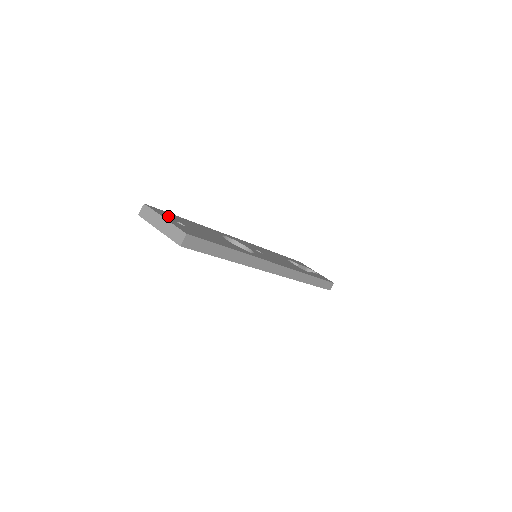
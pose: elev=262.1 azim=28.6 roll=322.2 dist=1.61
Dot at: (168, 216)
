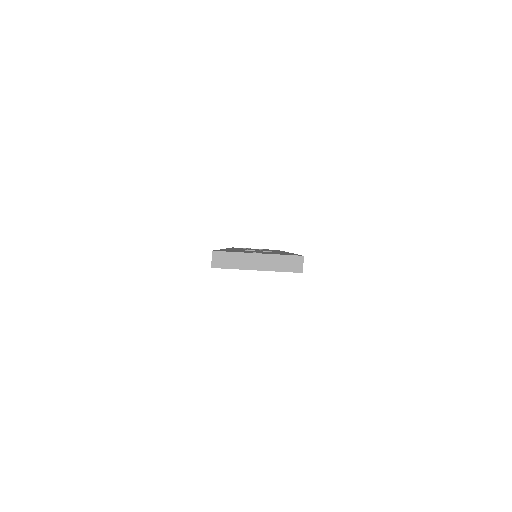
Dot at: occluded
